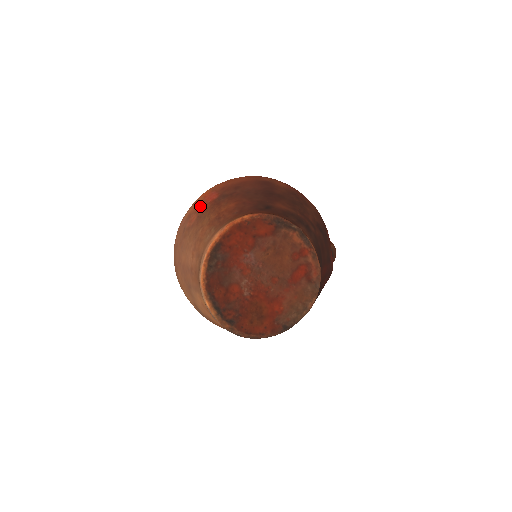
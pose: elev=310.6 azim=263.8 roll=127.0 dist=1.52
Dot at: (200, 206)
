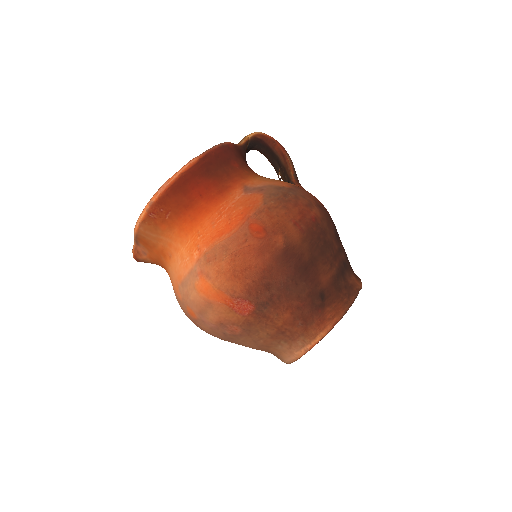
Dot at: (235, 319)
